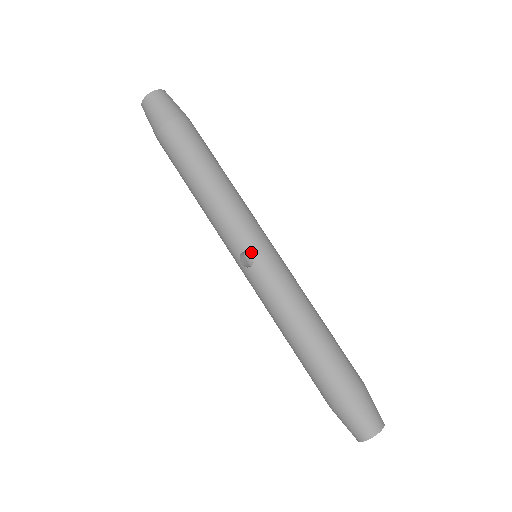
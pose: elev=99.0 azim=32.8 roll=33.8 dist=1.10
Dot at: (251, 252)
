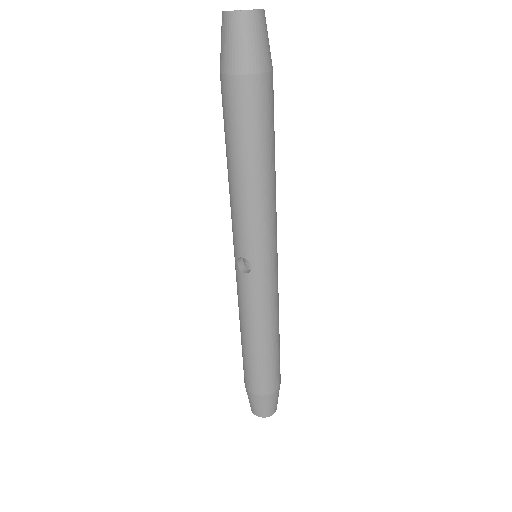
Dot at: (251, 264)
